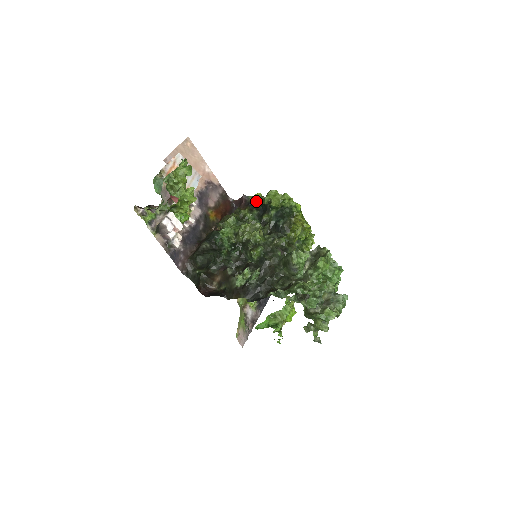
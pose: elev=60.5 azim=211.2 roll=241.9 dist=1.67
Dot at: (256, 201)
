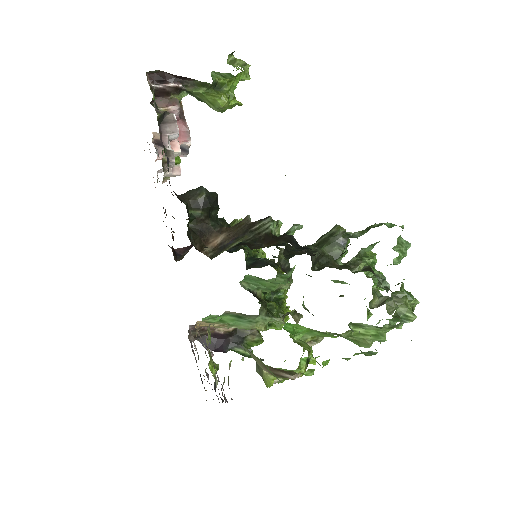
Dot at: occluded
